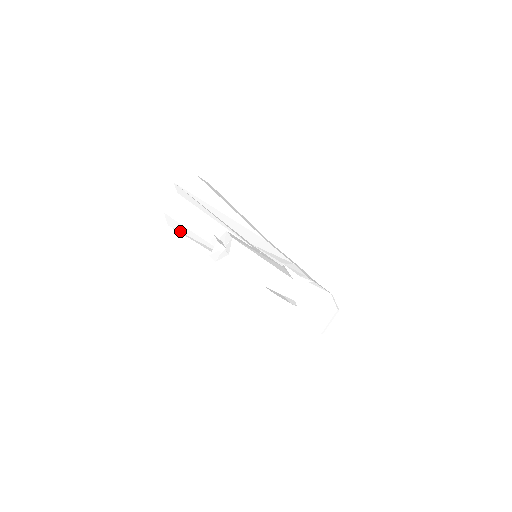
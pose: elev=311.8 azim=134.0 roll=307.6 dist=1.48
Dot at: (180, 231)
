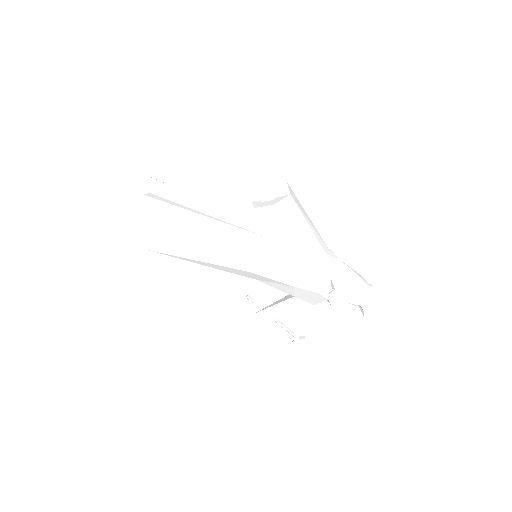
Dot at: (153, 236)
